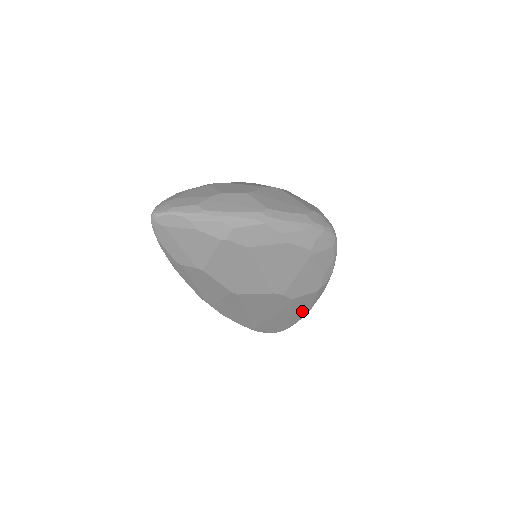
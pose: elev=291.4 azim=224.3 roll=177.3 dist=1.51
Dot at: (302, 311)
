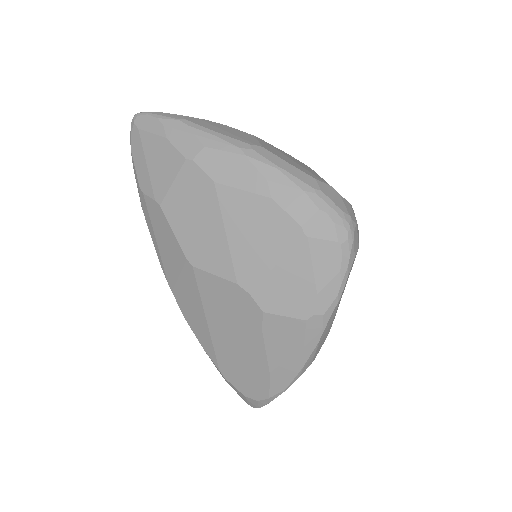
Dot at: (286, 363)
